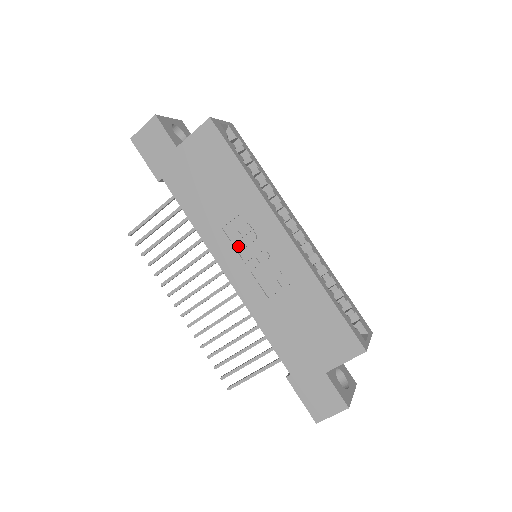
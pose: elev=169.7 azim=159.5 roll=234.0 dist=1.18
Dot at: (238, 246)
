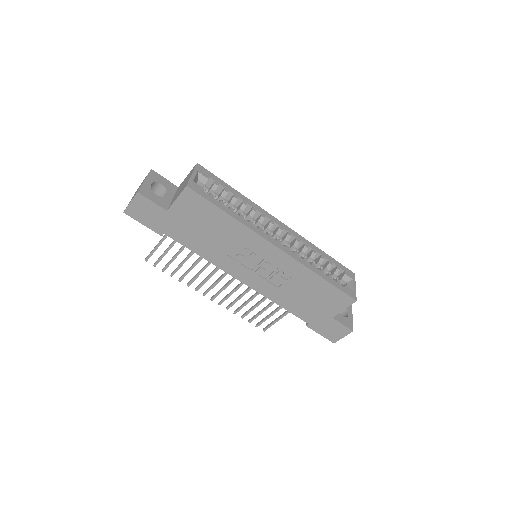
Dot at: (244, 263)
